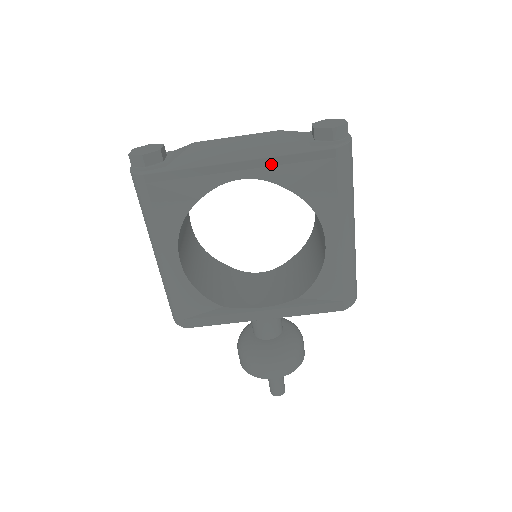
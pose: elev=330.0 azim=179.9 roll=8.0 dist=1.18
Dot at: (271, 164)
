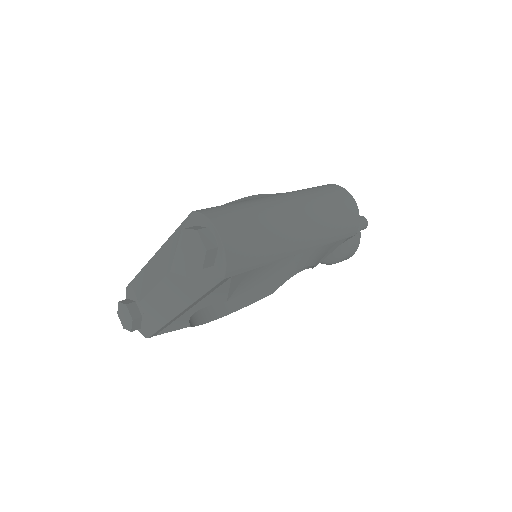
Dot at: (199, 301)
